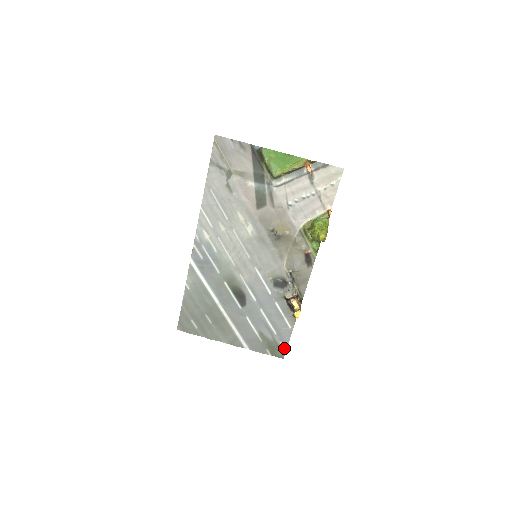
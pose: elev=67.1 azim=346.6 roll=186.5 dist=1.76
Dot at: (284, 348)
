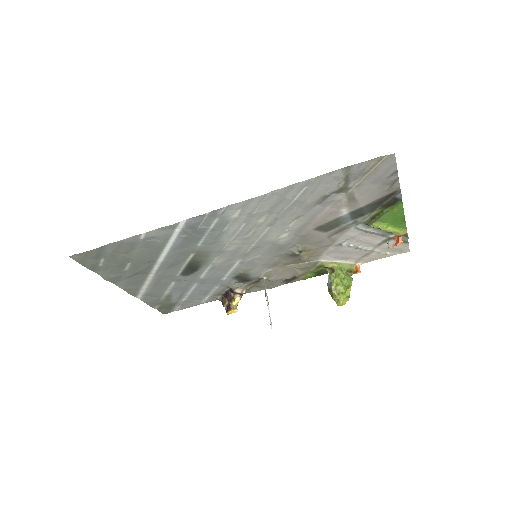
Dot at: (176, 309)
